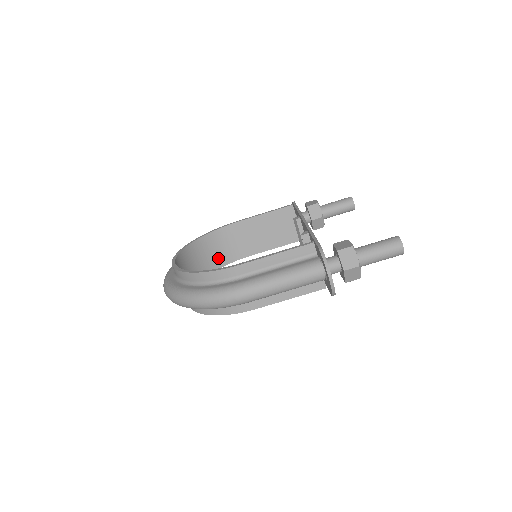
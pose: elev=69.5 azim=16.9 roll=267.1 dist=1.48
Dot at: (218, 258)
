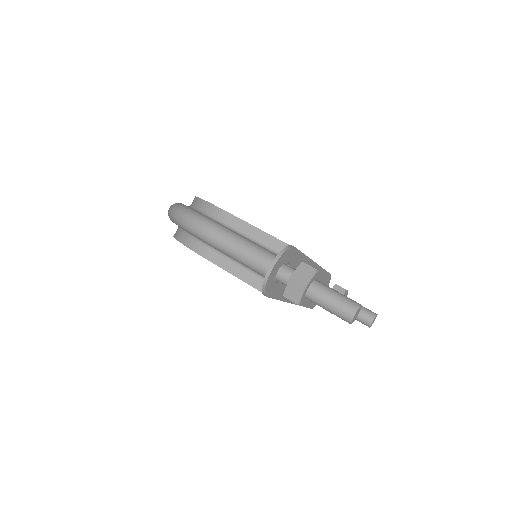
Dot at: occluded
